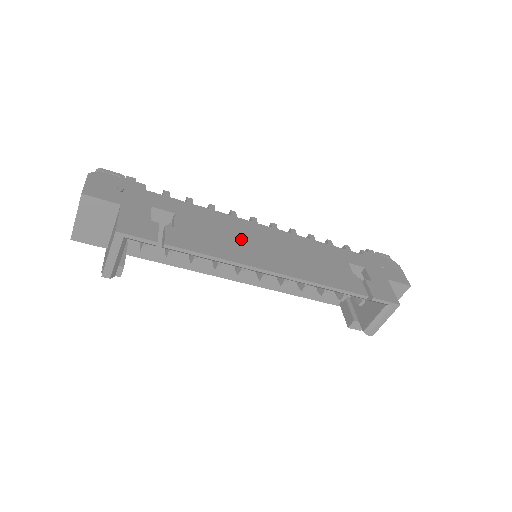
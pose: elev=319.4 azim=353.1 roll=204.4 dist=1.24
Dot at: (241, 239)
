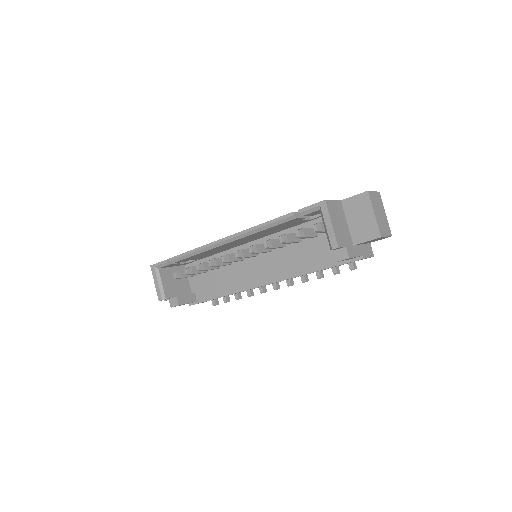
Dot at: occluded
